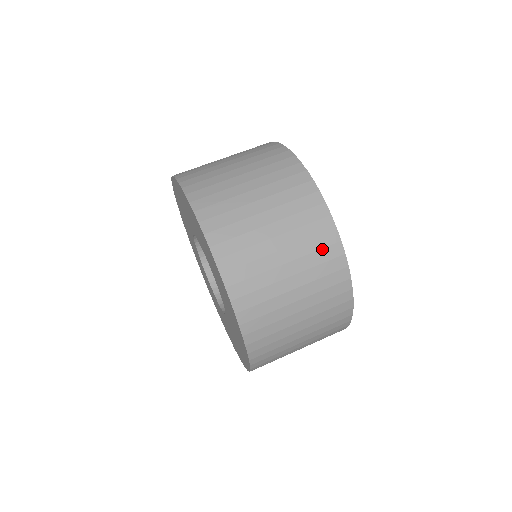
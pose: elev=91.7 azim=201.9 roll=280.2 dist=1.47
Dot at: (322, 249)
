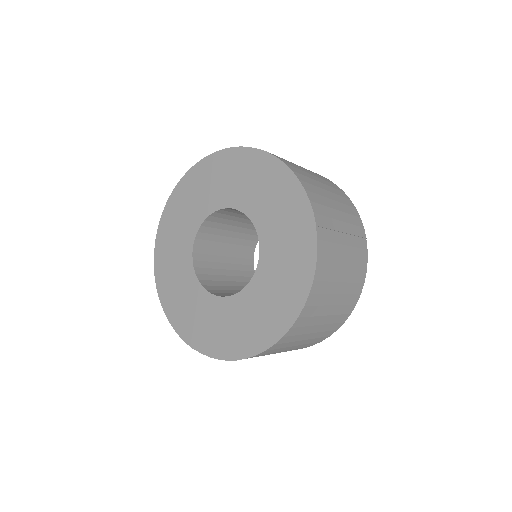
Dot at: (348, 206)
